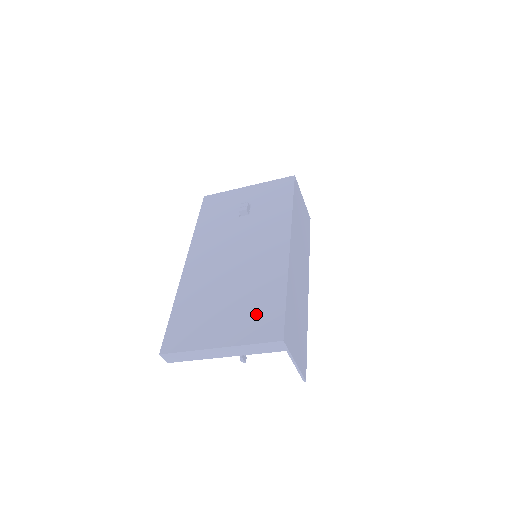
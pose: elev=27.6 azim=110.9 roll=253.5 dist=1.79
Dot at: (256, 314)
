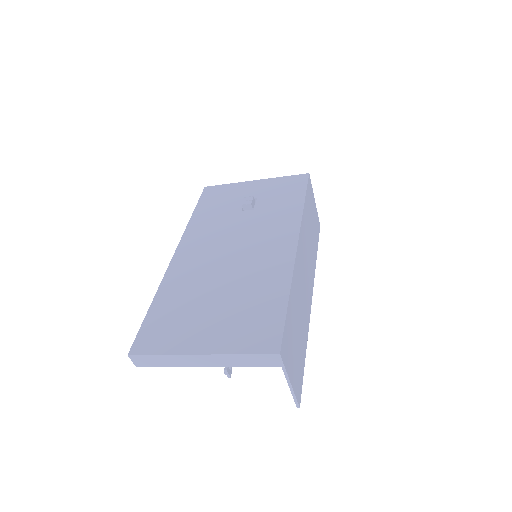
Dot at: (250, 319)
